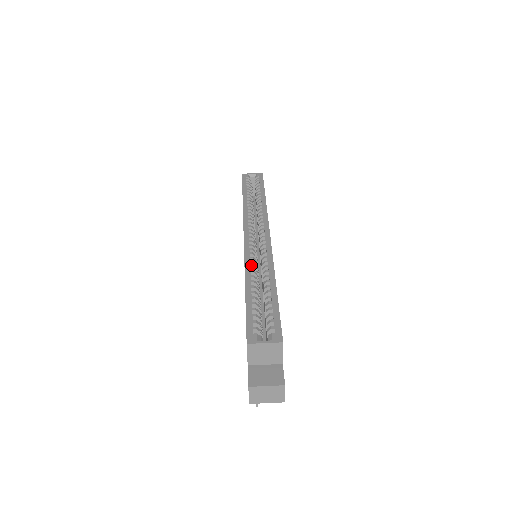
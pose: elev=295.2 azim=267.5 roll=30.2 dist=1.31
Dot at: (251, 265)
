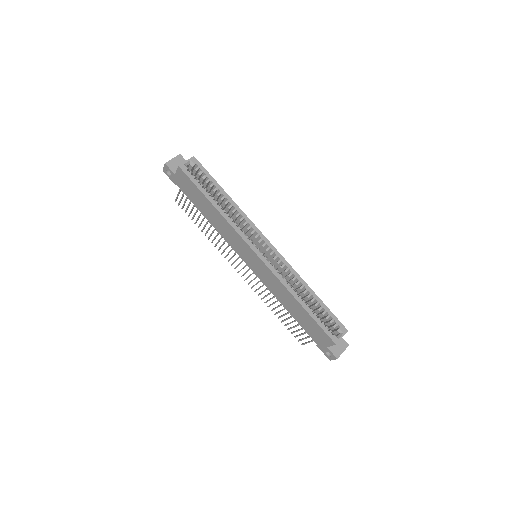
Dot at: (284, 281)
